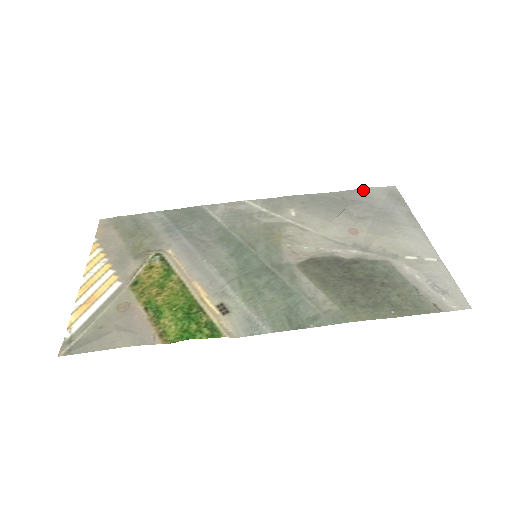
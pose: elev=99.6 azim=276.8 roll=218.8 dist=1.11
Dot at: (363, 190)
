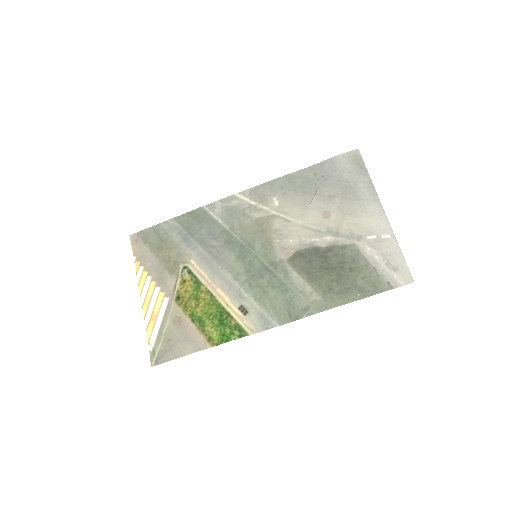
Dot at: (331, 161)
